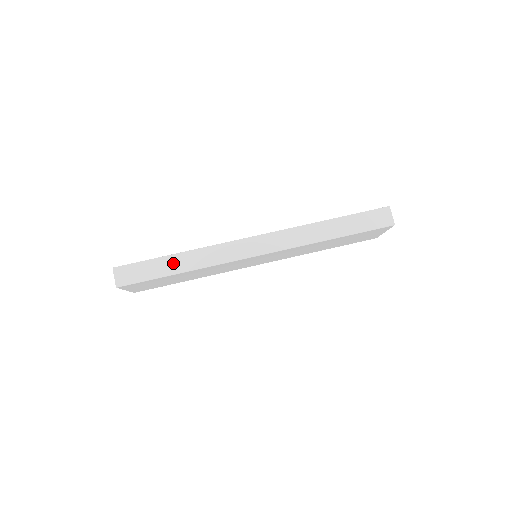
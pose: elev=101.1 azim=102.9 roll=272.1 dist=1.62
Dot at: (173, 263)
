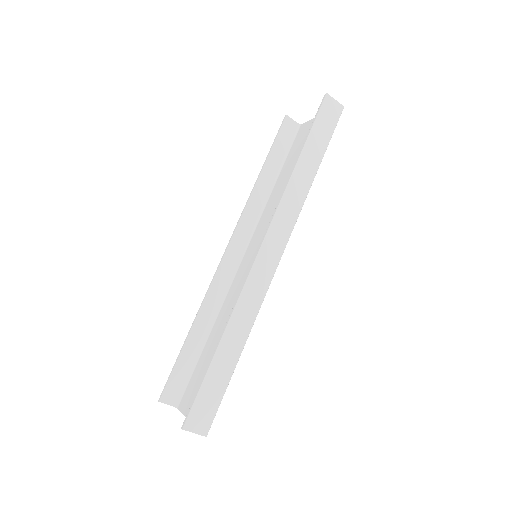
Dot at: (226, 354)
